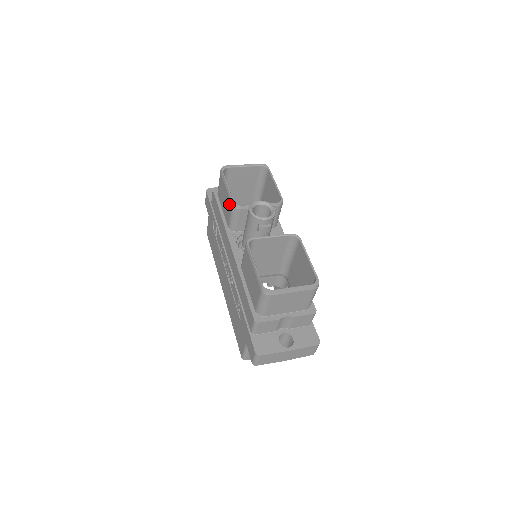
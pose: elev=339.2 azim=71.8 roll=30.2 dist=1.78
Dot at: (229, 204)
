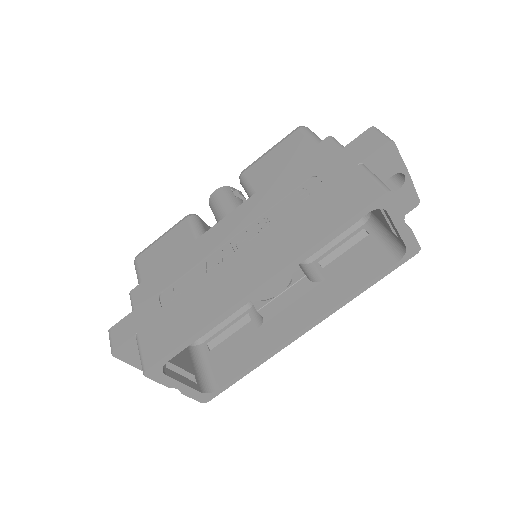
Dot at: (181, 227)
